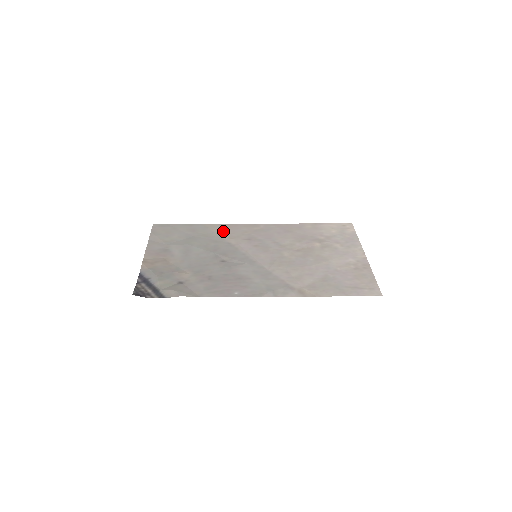
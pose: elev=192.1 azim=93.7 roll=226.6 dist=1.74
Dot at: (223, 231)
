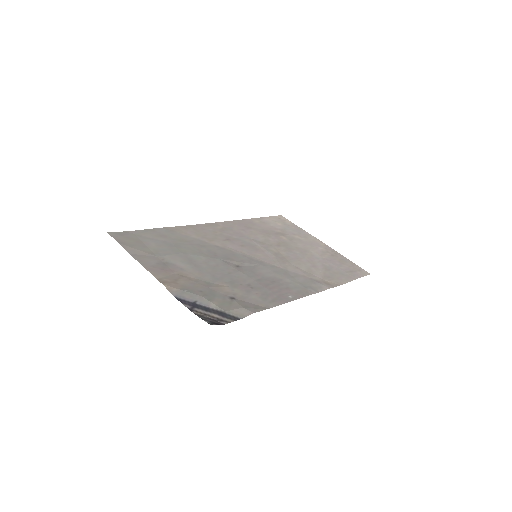
Dot at: (194, 233)
